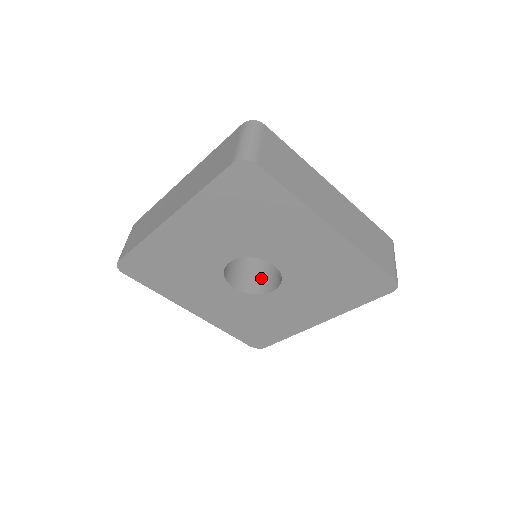
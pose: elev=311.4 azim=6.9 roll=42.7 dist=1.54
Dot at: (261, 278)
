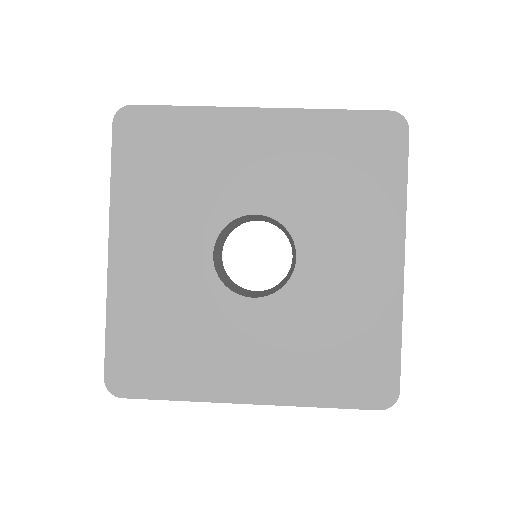
Dot at: (286, 279)
